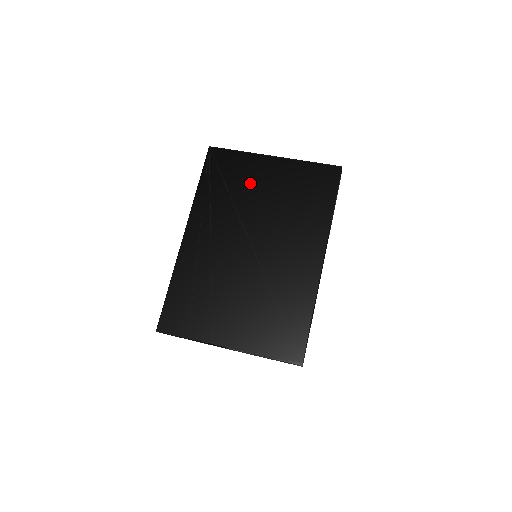
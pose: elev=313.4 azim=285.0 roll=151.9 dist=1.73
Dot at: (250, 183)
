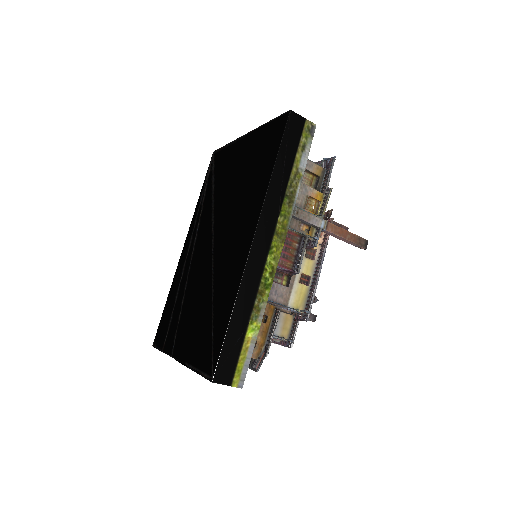
Dot at: (226, 173)
